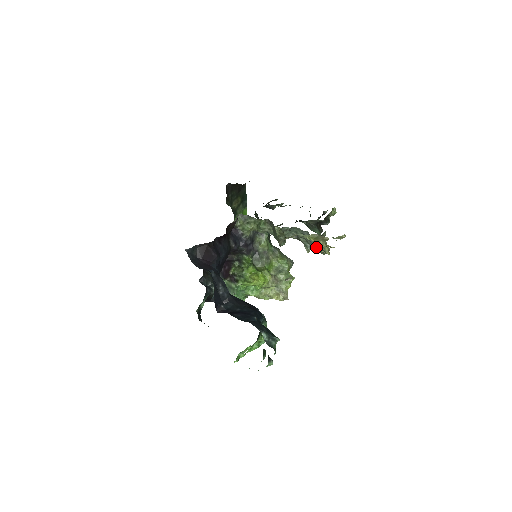
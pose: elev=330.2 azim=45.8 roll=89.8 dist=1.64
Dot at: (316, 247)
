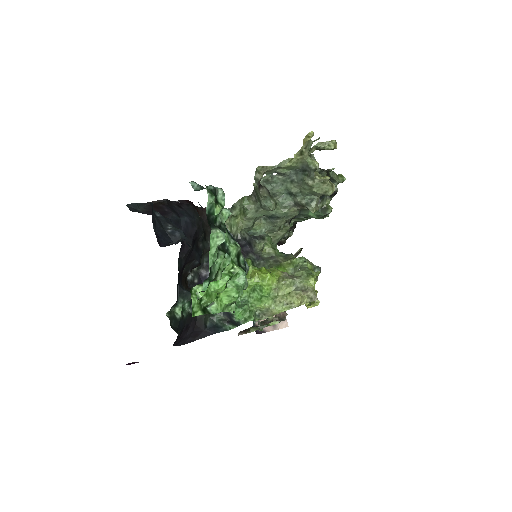
Dot at: (308, 178)
